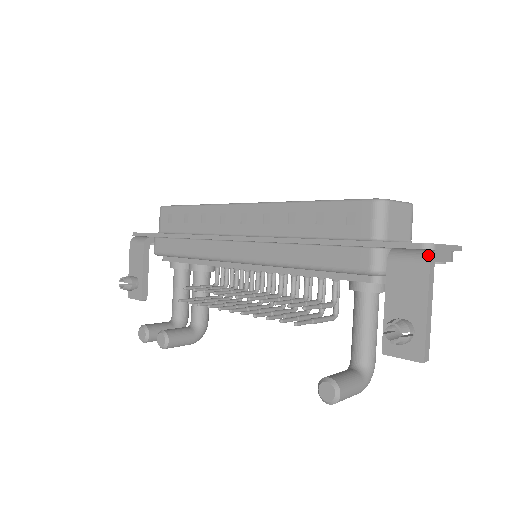
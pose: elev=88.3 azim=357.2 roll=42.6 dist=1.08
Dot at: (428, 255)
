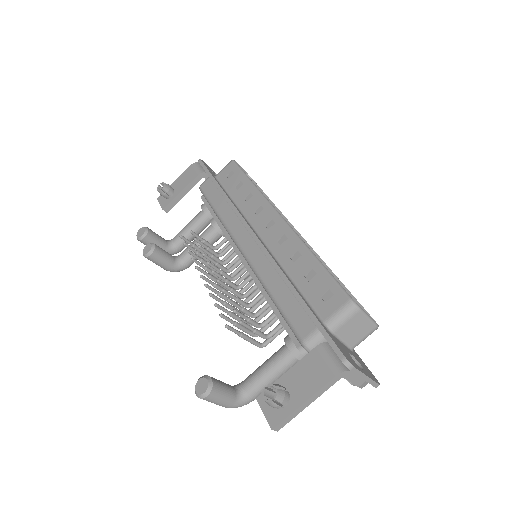
Dot at: (342, 369)
